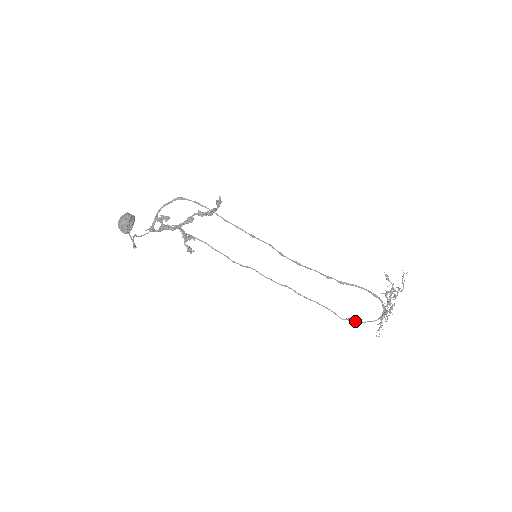
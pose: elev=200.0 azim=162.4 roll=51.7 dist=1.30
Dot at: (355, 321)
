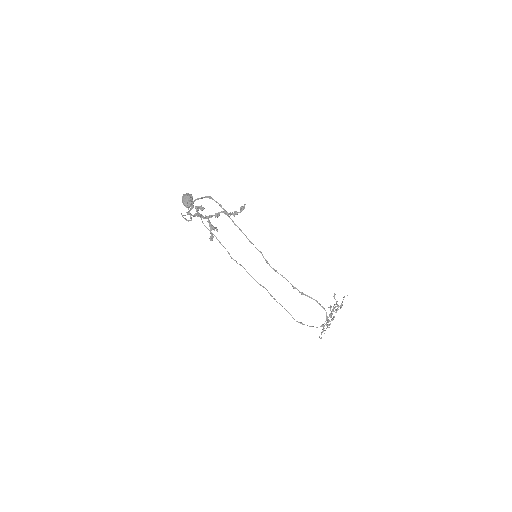
Dot at: occluded
